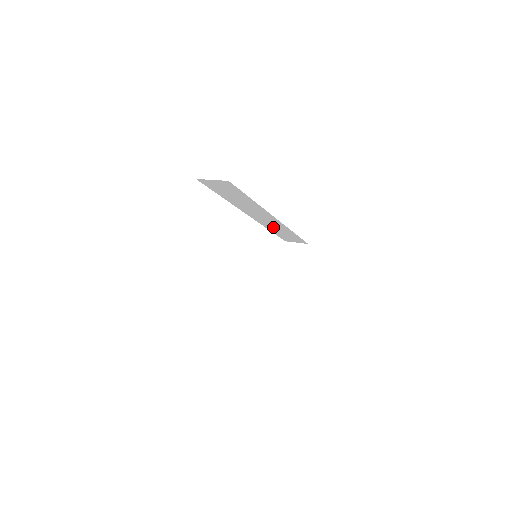
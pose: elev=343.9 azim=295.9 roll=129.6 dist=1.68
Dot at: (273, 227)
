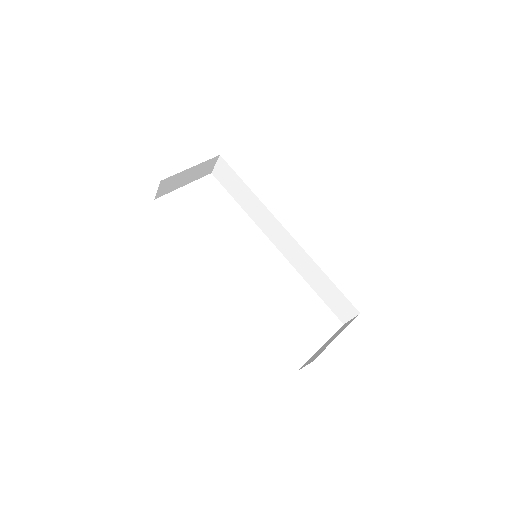
Dot at: (304, 268)
